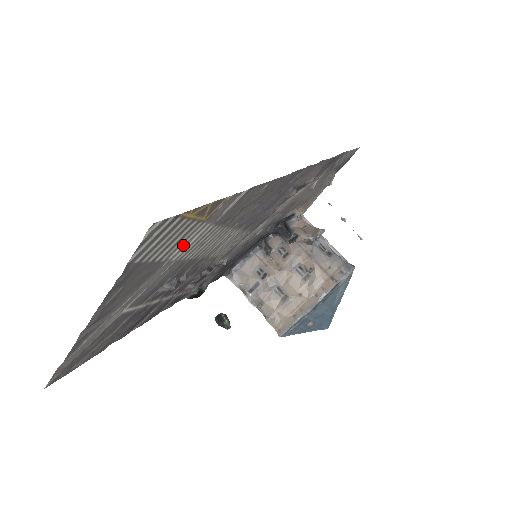
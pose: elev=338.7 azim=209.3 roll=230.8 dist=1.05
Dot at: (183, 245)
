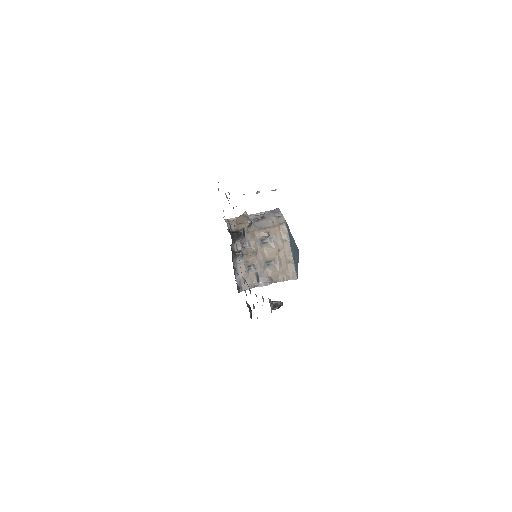
Dot at: occluded
